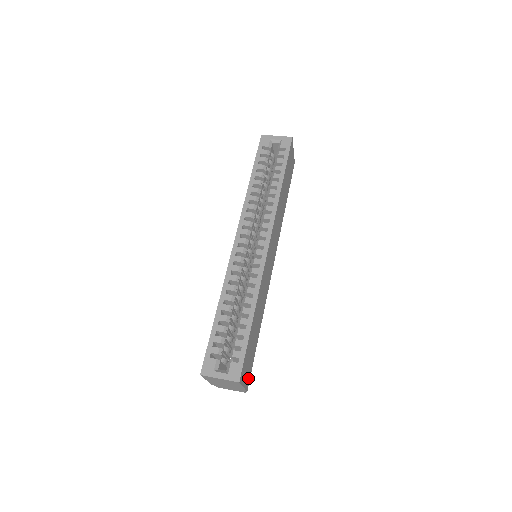
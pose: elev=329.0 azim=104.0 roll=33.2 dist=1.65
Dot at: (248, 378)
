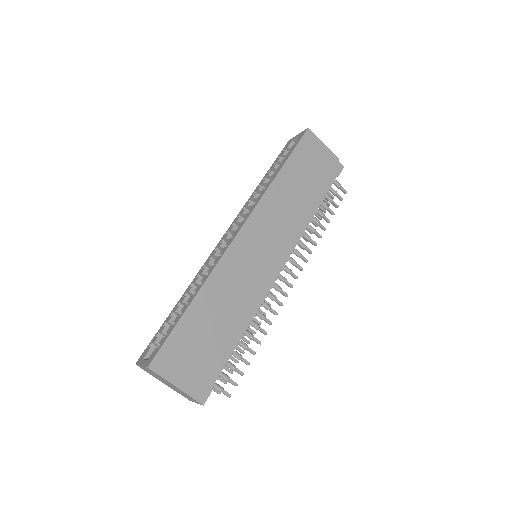
Dot at: (194, 381)
